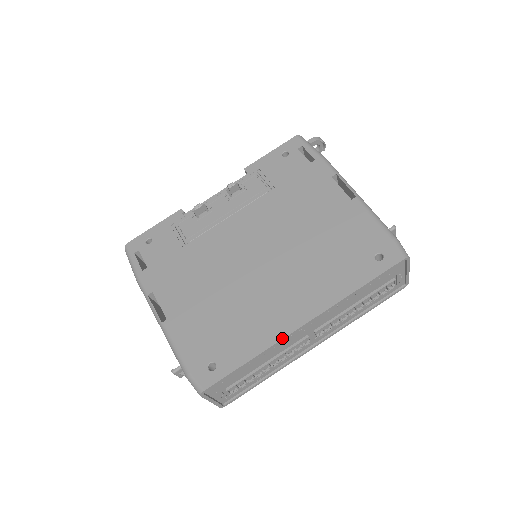
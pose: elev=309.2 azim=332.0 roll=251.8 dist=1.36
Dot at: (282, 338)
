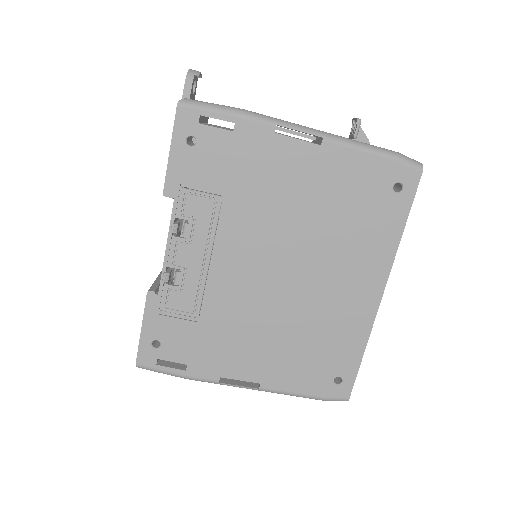
Dot at: (374, 319)
